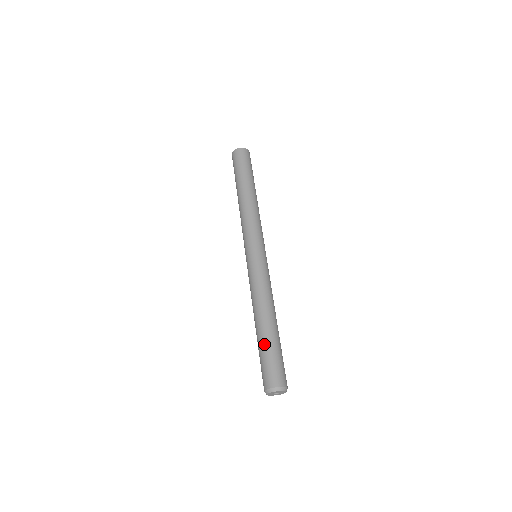
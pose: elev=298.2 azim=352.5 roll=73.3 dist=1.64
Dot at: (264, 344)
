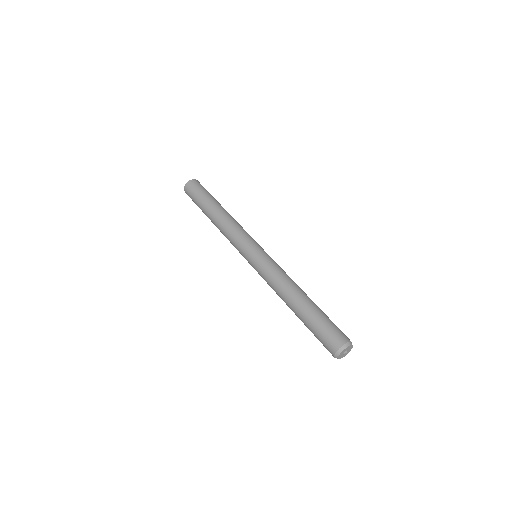
Dot at: (309, 318)
